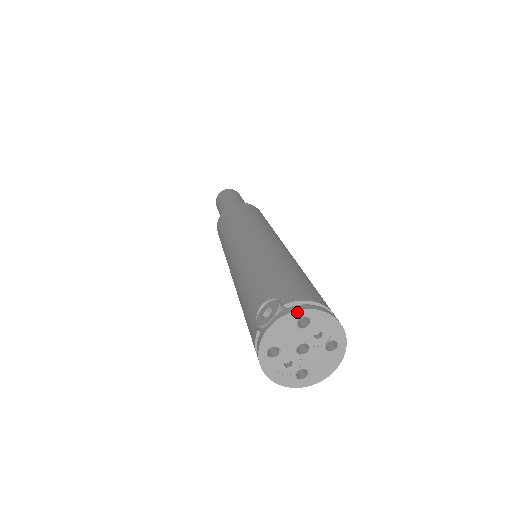
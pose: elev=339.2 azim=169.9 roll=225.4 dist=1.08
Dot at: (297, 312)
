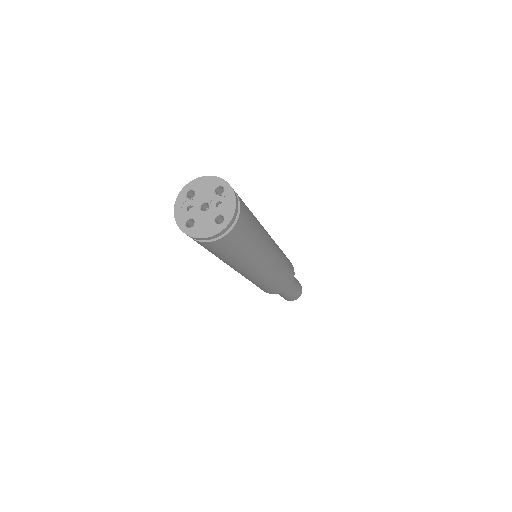
Dot at: (222, 180)
